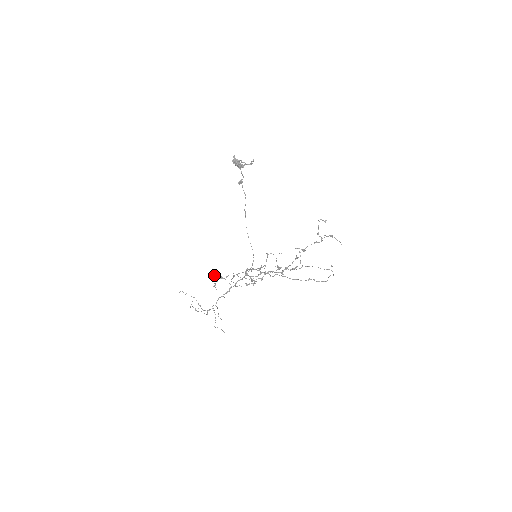
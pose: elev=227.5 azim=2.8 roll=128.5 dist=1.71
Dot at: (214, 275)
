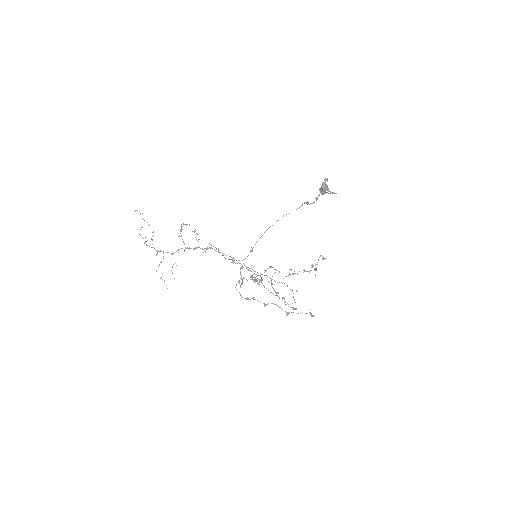
Dot at: occluded
